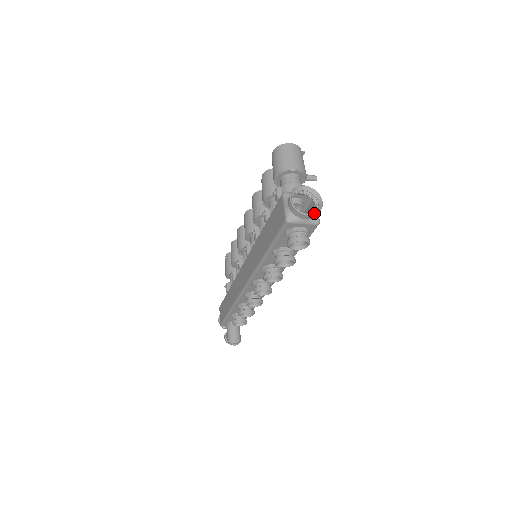
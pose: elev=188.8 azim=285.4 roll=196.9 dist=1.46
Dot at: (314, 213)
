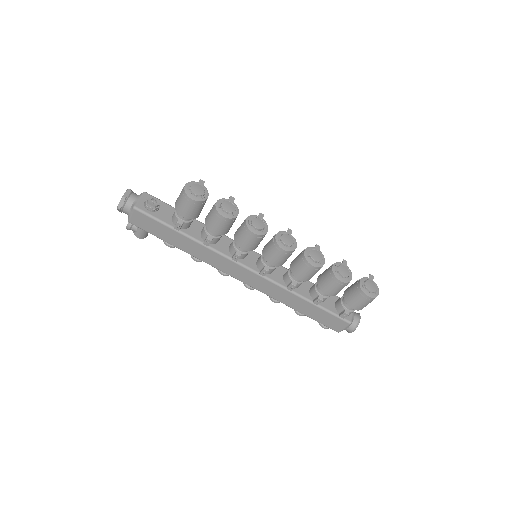
Dot at: occluded
